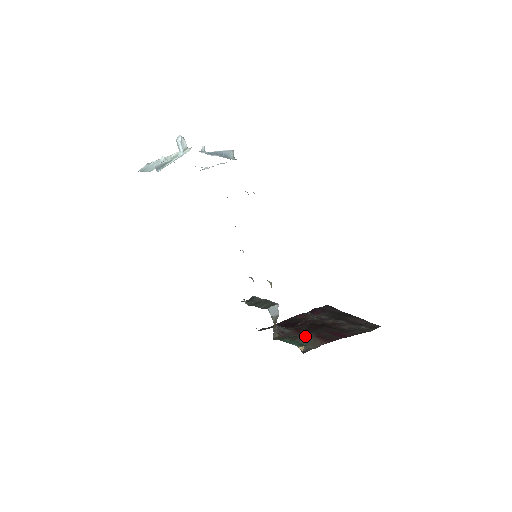
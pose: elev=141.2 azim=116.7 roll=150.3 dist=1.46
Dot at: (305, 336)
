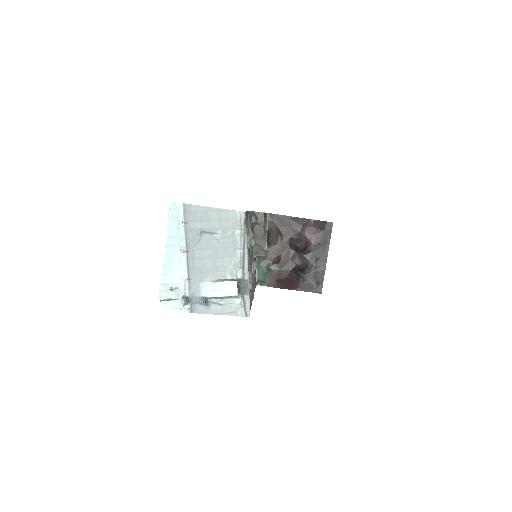
Dot at: (272, 270)
